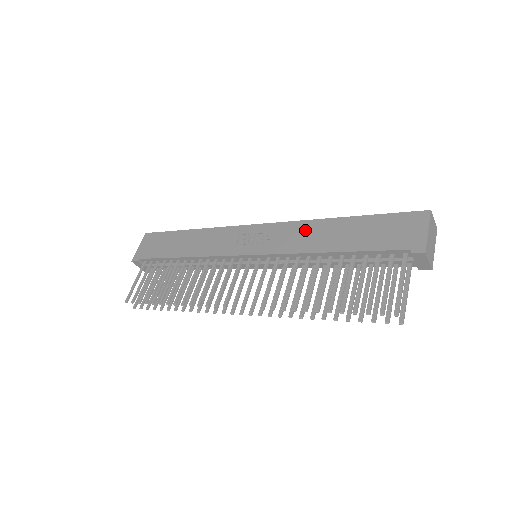
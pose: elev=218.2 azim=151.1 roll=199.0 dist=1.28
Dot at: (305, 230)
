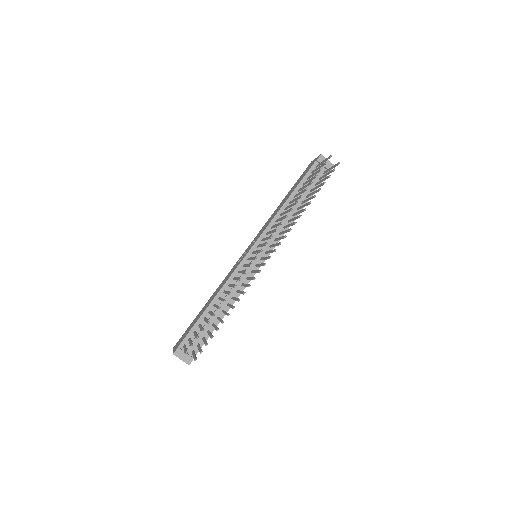
Dot at: occluded
